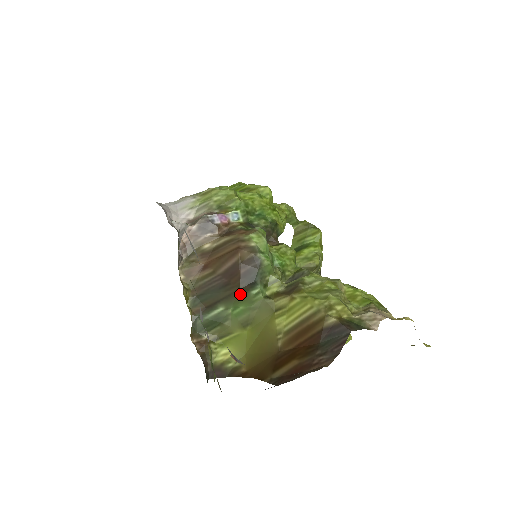
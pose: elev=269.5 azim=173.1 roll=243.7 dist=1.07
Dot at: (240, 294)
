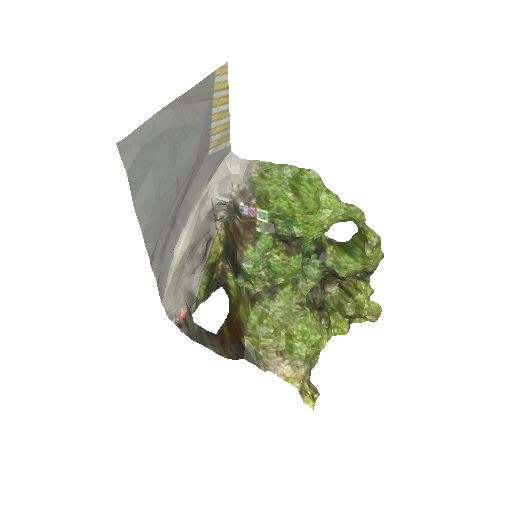
Dot at: (233, 271)
